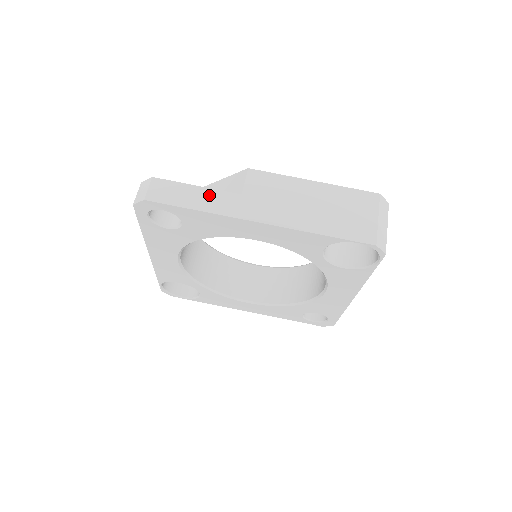
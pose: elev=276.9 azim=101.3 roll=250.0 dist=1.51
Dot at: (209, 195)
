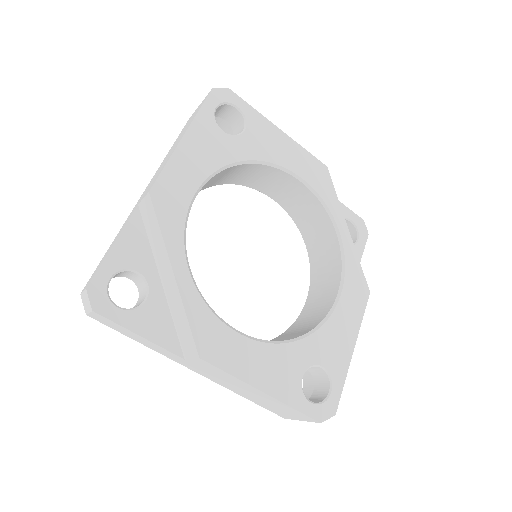
Dot at: (152, 345)
